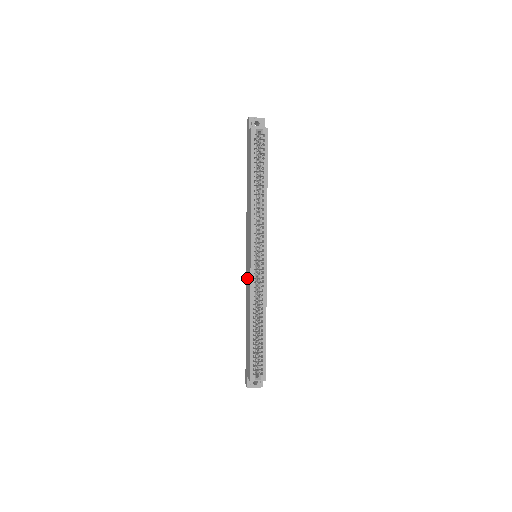
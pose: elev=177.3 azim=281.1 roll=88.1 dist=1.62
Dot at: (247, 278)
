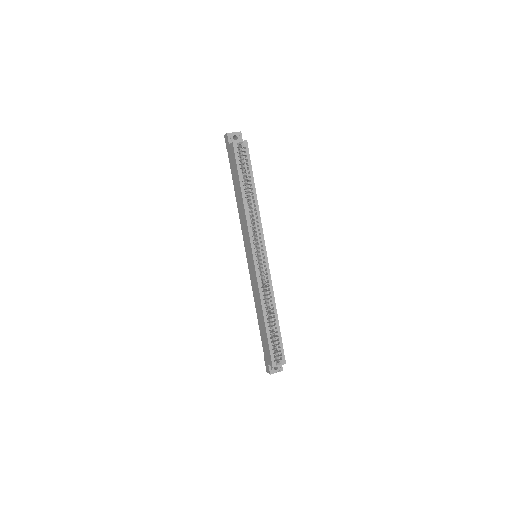
Dot at: (252, 277)
